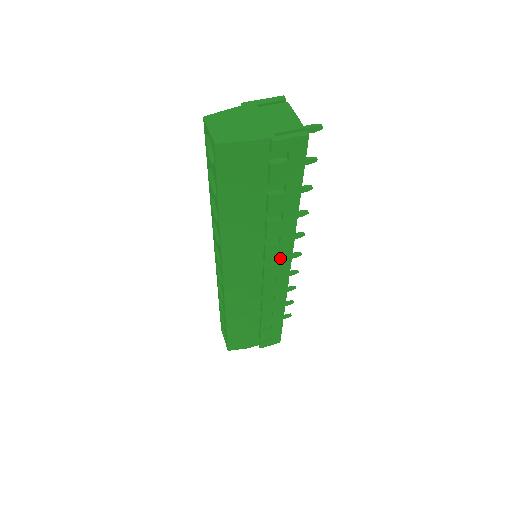
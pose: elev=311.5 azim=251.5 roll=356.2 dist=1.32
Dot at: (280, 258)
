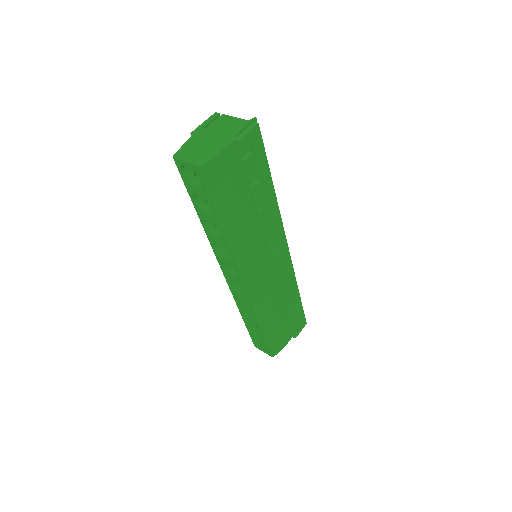
Dot at: (278, 242)
